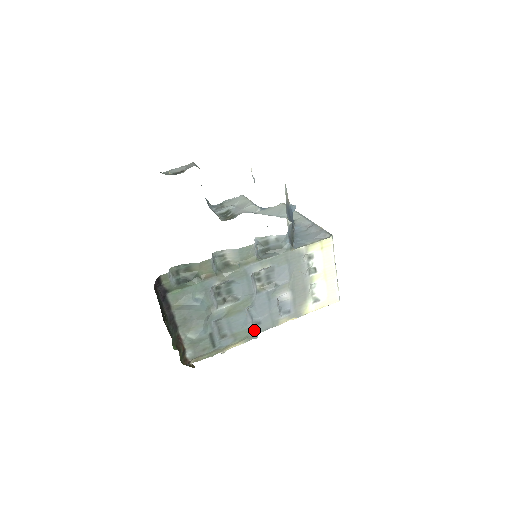
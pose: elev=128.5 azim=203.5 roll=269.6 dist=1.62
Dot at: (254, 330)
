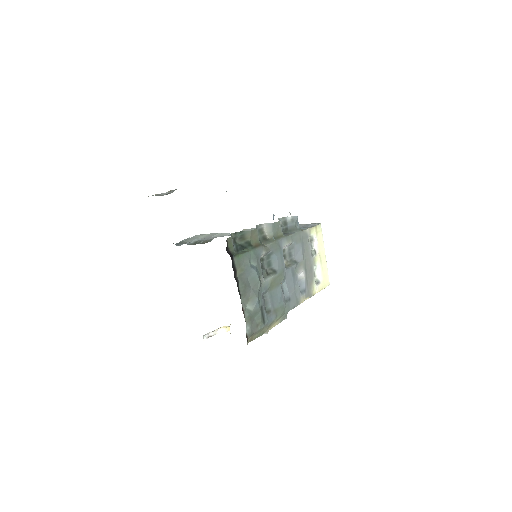
Dot at: (287, 307)
